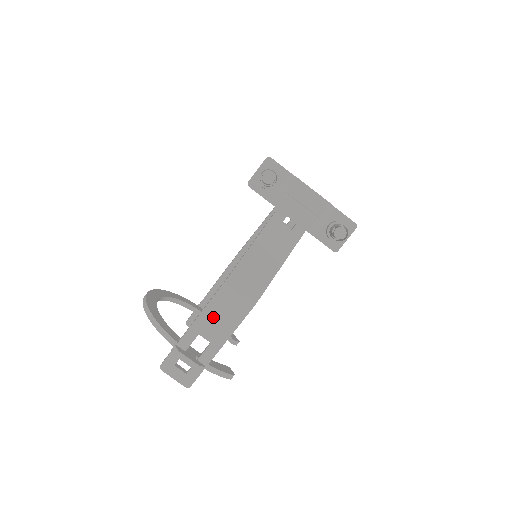
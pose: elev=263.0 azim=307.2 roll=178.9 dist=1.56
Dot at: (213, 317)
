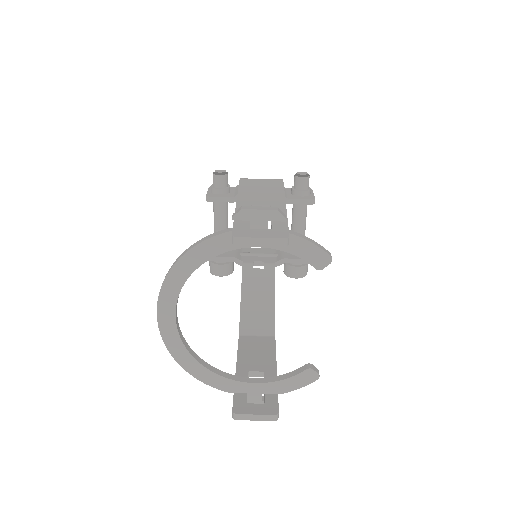
Dot at: (253, 194)
